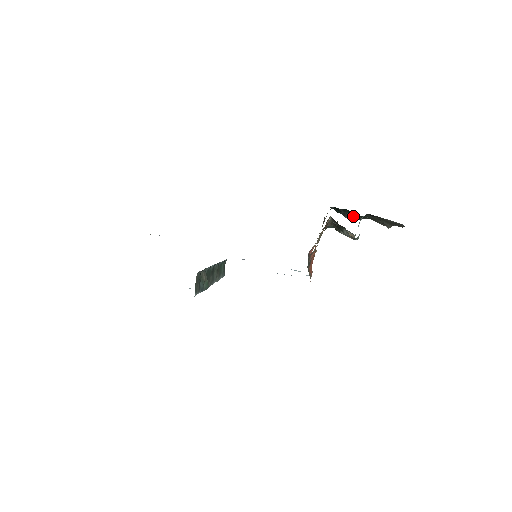
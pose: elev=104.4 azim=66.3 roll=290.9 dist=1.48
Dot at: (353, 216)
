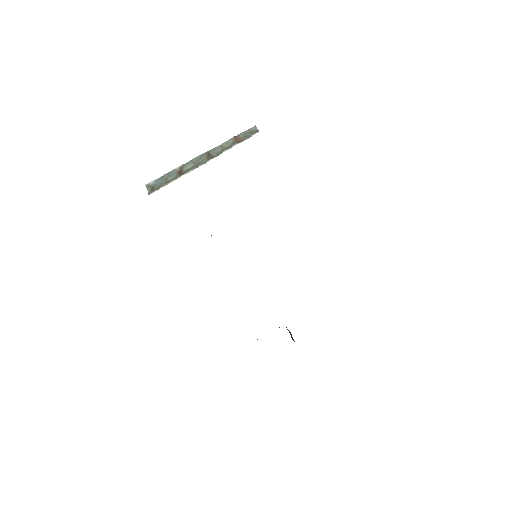
Dot at: occluded
